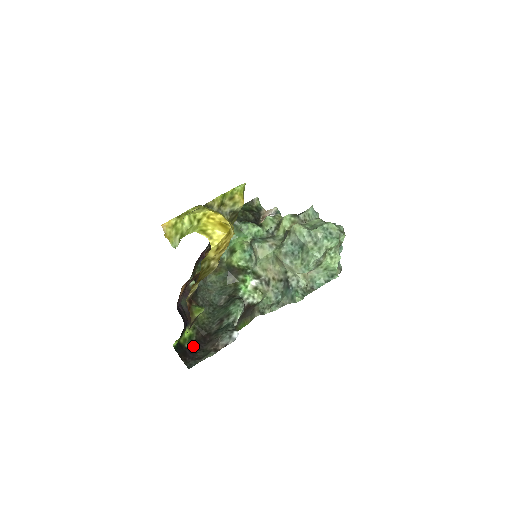
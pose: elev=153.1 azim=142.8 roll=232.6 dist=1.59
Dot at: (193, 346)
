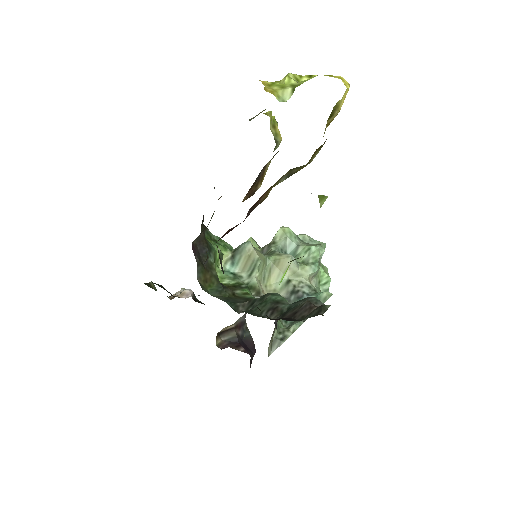
Dot at: occluded
